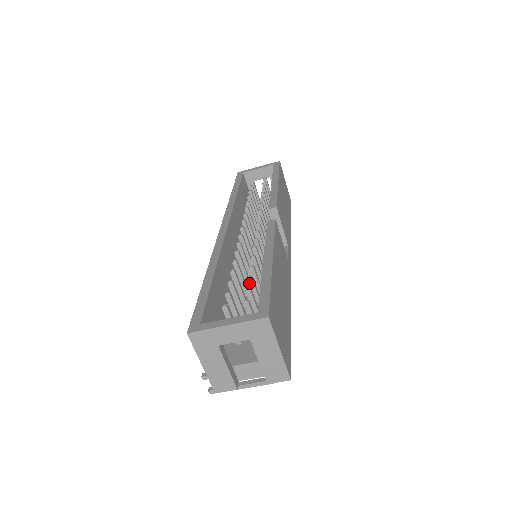
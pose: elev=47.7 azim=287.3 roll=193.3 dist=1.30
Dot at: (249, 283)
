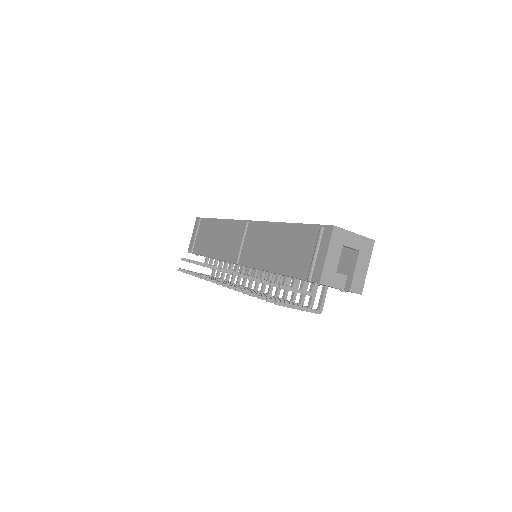
Dot at: occluded
